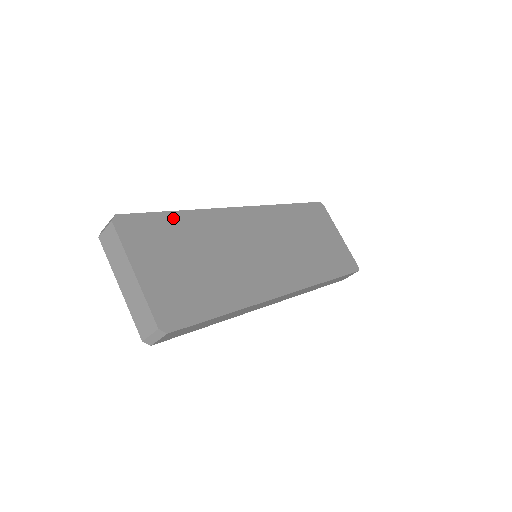
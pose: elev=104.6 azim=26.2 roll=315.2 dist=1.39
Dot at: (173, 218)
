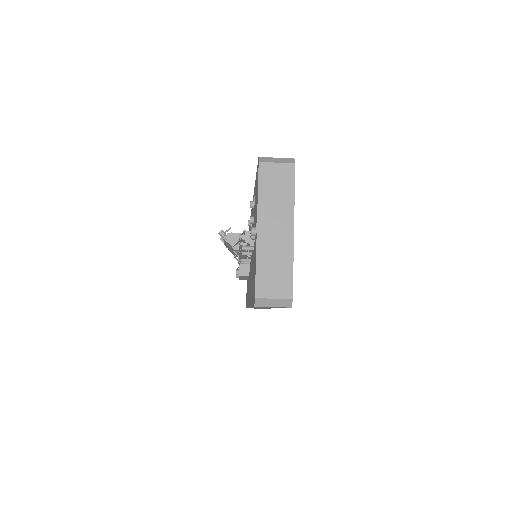
Dot at: occluded
